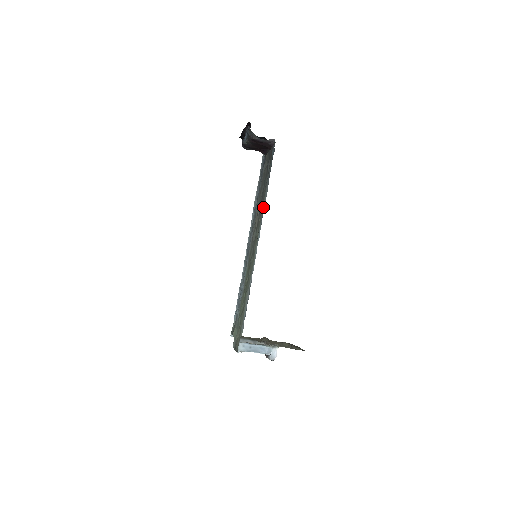
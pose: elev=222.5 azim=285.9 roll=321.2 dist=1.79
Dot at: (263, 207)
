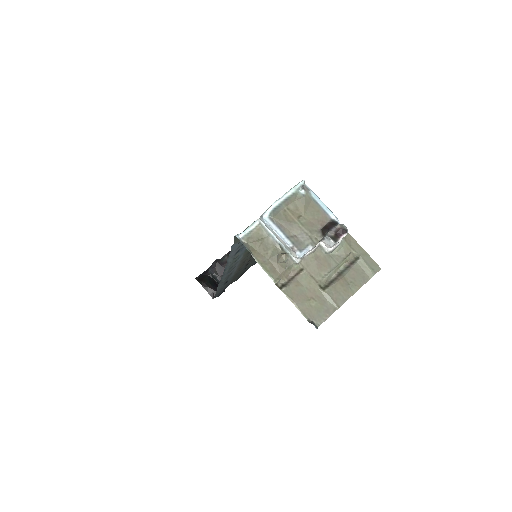
Dot at: occluded
